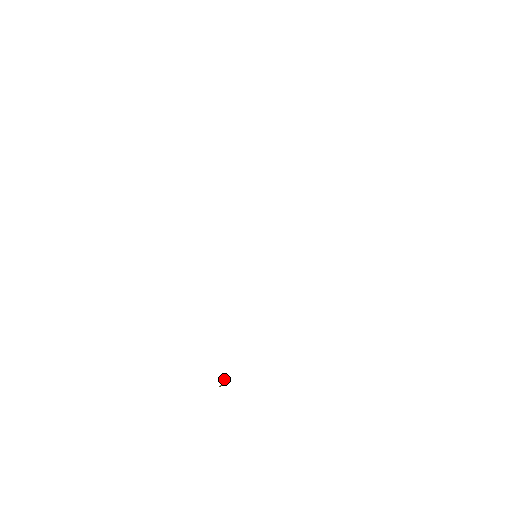
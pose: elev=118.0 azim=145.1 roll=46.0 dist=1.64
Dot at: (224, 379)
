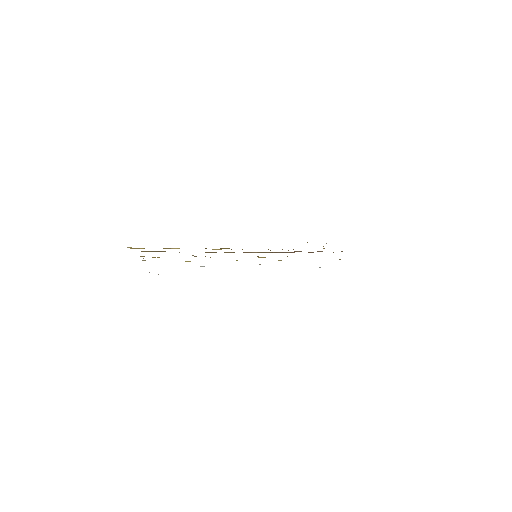
Dot at: occluded
